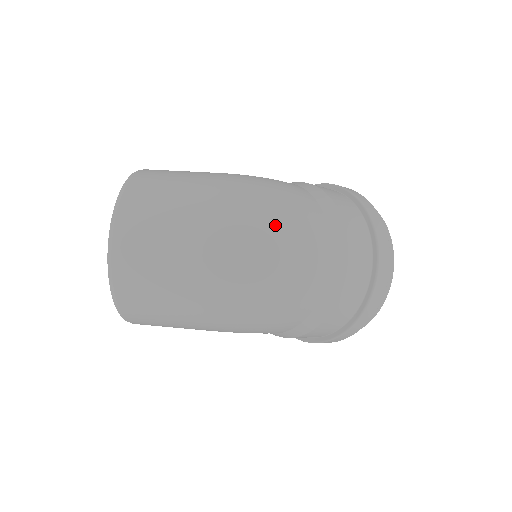
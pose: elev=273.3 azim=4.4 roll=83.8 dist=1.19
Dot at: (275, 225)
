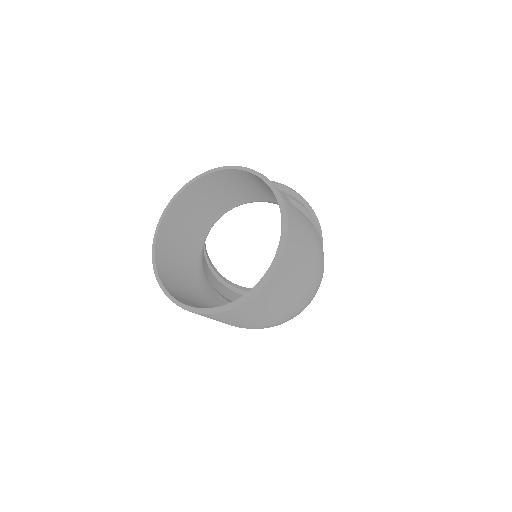
Dot at: occluded
